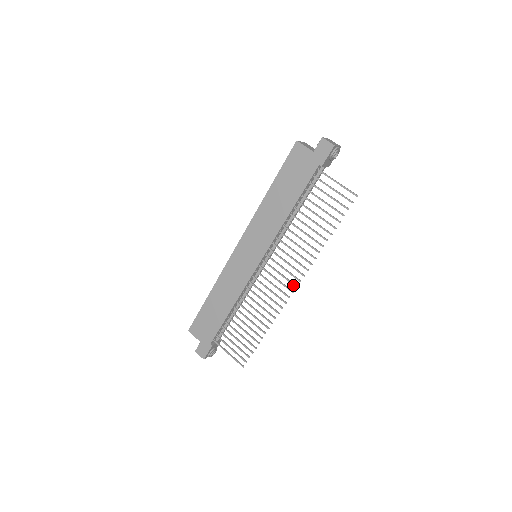
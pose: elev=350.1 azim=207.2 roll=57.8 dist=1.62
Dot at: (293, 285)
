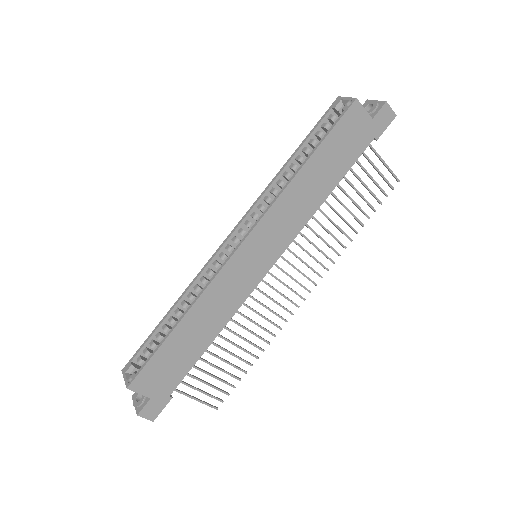
Dot at: occluded
